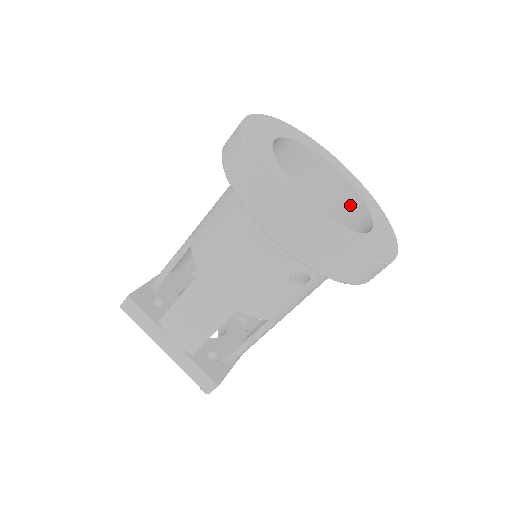
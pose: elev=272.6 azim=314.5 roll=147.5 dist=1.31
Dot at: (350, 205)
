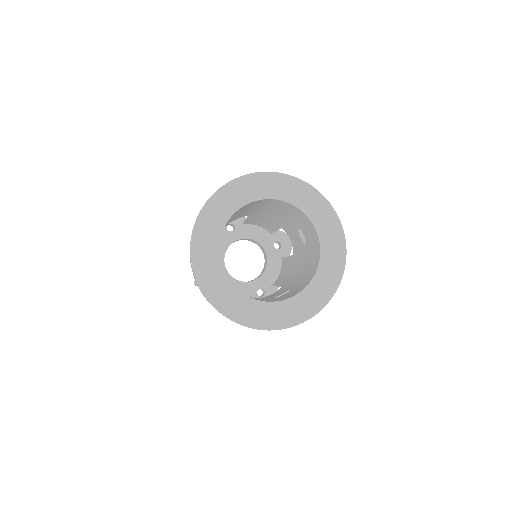
Dot at: (306, 222)
